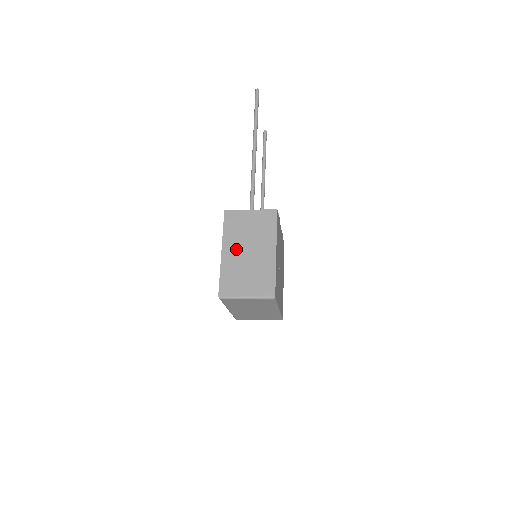
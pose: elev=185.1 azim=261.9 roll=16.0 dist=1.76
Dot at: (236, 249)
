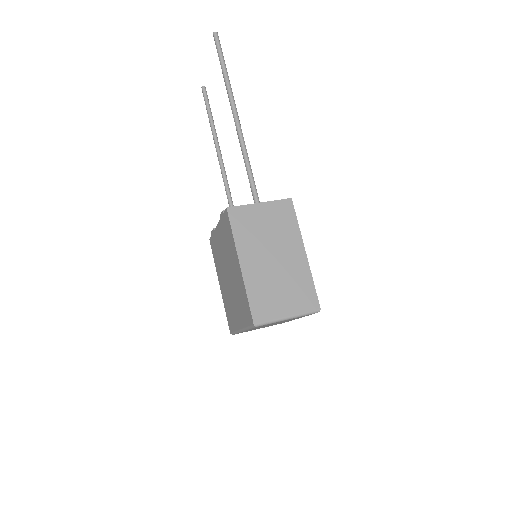
Dot at: (257, 258)
